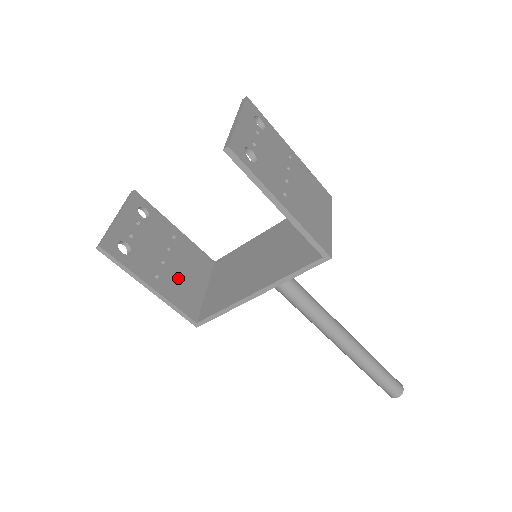
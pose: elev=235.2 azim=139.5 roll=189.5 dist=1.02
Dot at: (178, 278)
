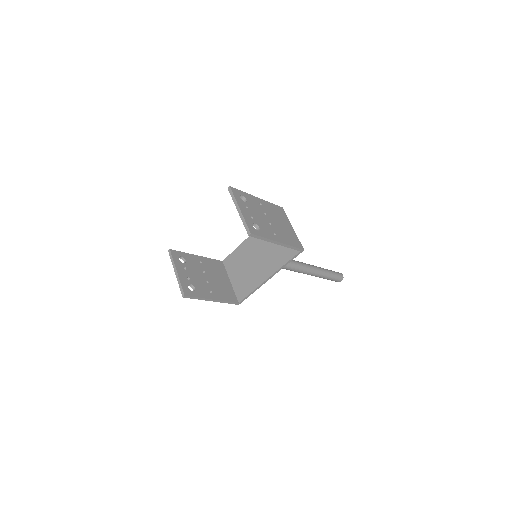
Dot at: (218, 285)
